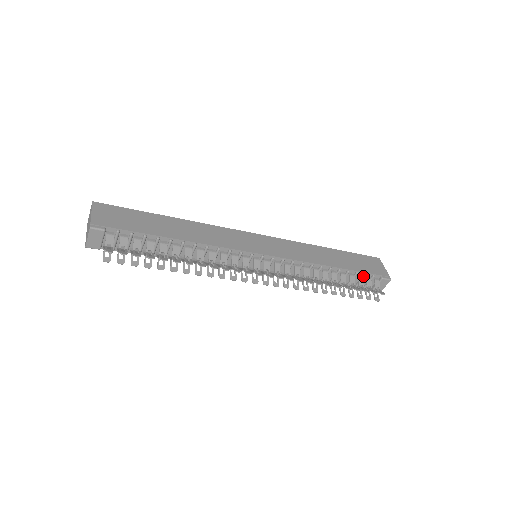
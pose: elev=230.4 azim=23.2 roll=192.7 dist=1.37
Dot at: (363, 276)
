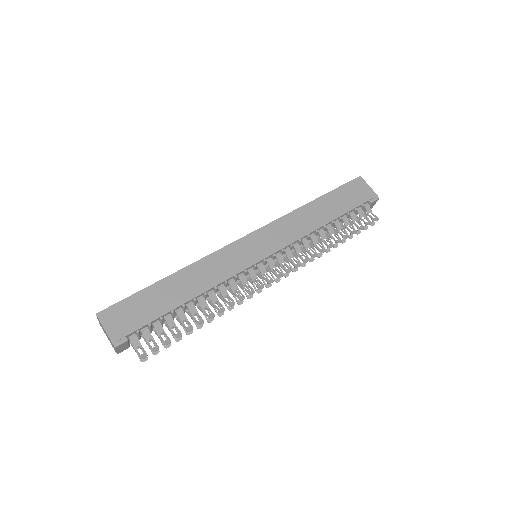
Dot at: (354, 211)
